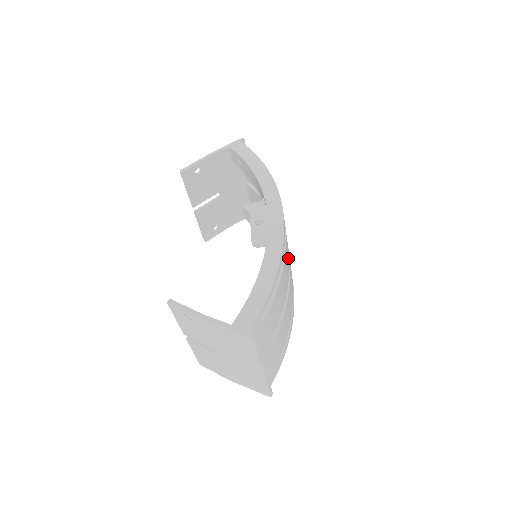
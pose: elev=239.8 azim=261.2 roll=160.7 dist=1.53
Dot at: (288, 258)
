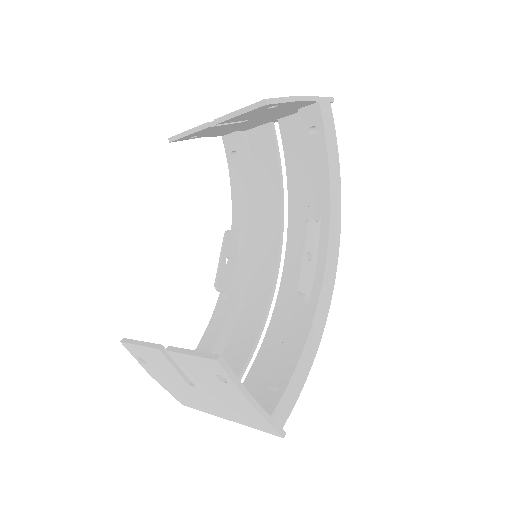
Dot at: (292, 291)
